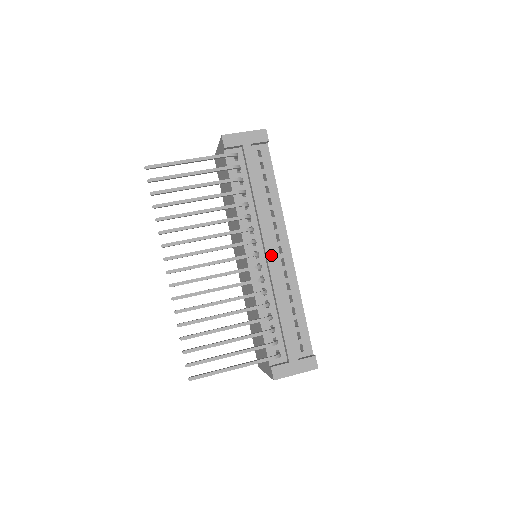
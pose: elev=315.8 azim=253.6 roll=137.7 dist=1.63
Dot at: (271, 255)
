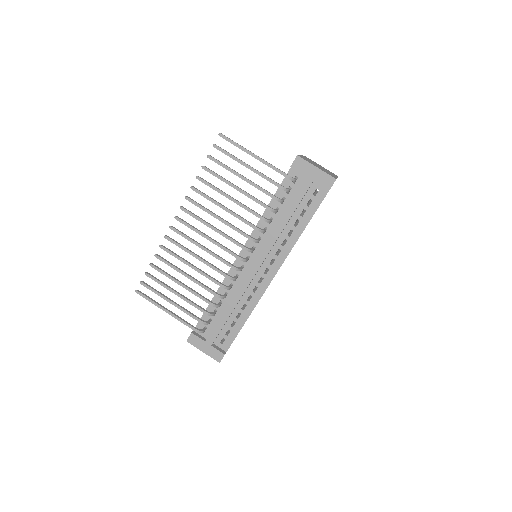
Dot at: (254, 269)
